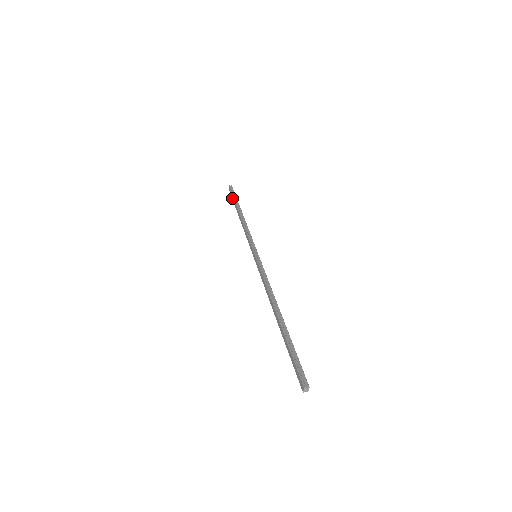
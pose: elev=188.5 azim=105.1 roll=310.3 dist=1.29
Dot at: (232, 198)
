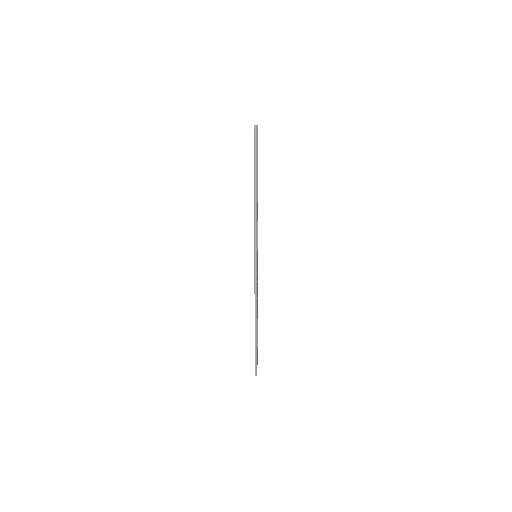
Dot at: (254, 152)
